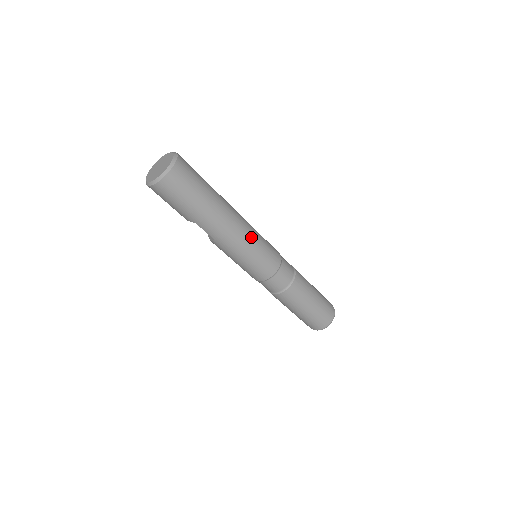
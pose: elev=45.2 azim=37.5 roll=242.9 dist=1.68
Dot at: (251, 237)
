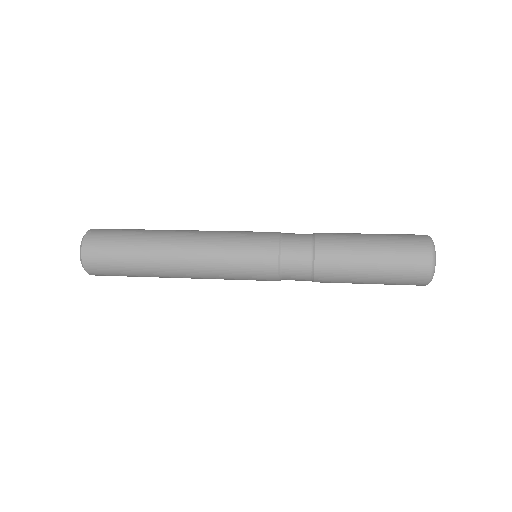
Dot at: (214, 269)
